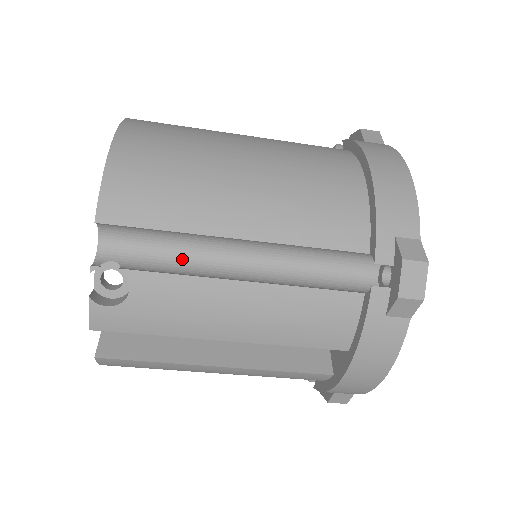
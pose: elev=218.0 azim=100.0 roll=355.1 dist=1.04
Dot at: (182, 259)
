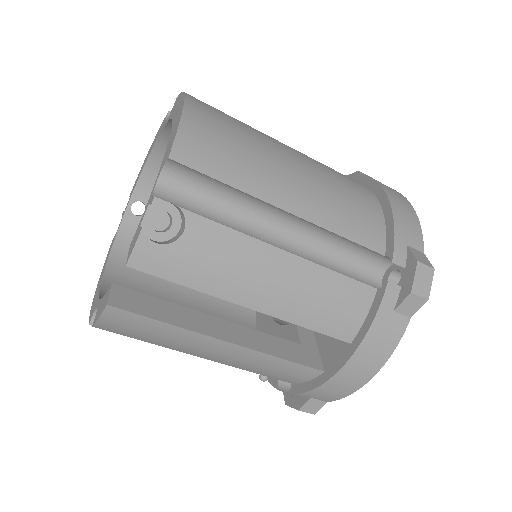
Dot at: (230, 220)
